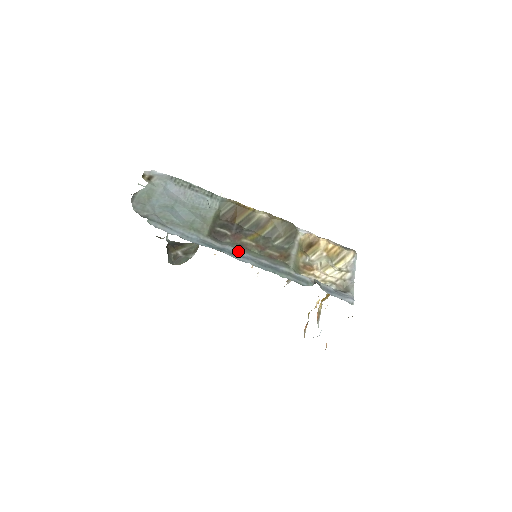
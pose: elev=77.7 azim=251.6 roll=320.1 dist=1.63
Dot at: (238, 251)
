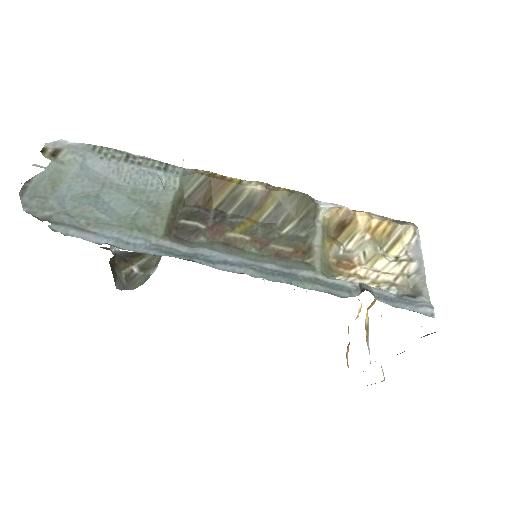
Dot at: (221, 255)
